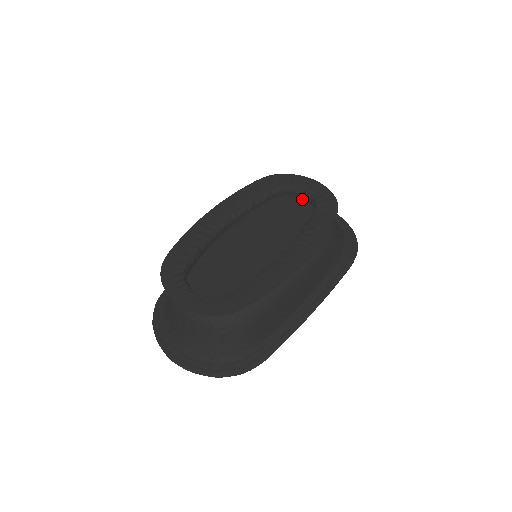
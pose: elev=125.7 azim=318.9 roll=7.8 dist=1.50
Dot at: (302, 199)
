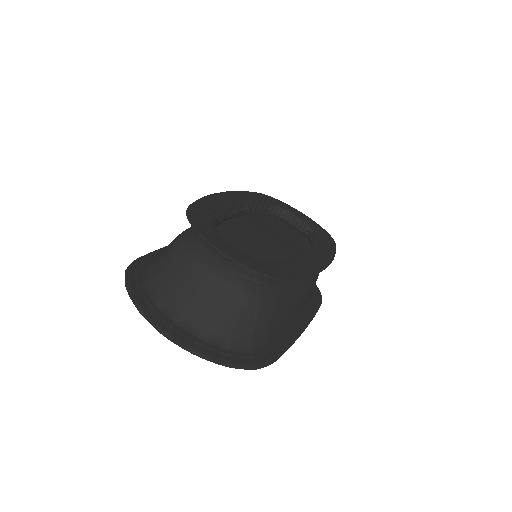
Dot at: (291, 226)
